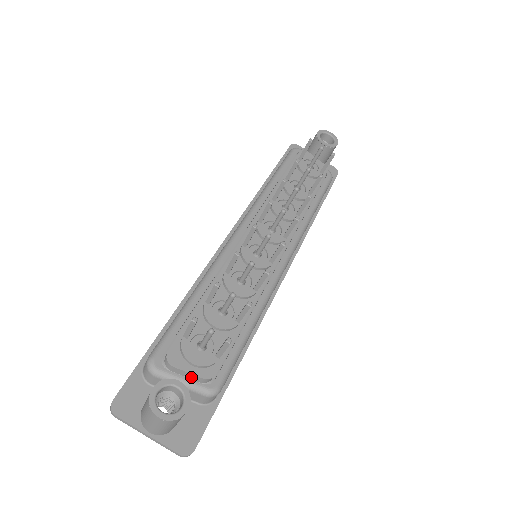
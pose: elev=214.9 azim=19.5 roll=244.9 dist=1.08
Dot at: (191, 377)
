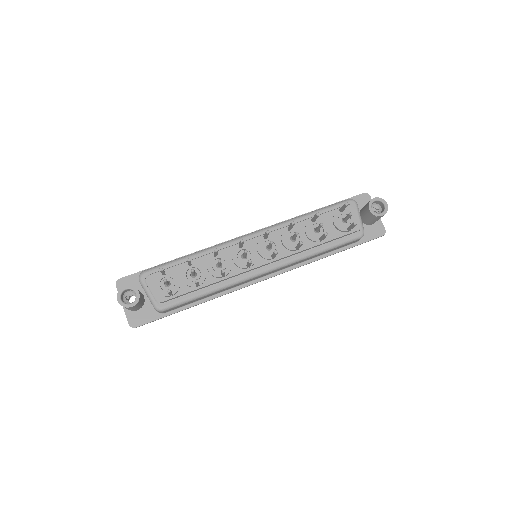
Dot at: (153, 294)
